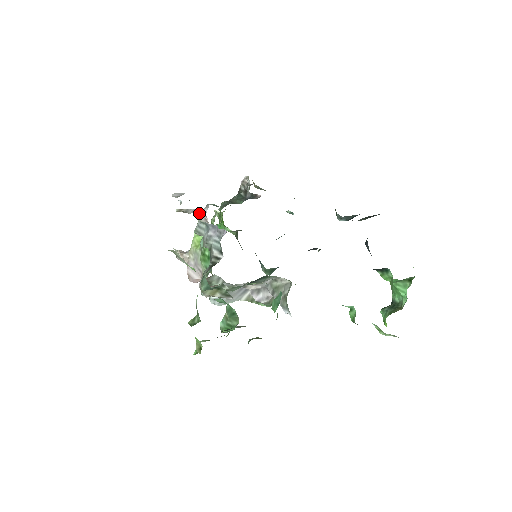
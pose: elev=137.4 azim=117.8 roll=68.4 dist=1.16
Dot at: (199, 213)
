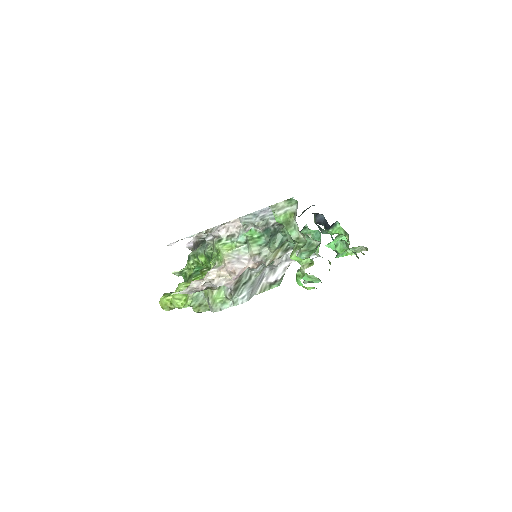
Dot at: (219, 230)
